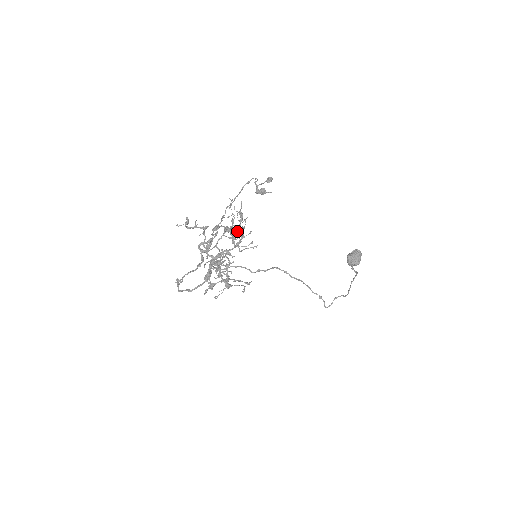
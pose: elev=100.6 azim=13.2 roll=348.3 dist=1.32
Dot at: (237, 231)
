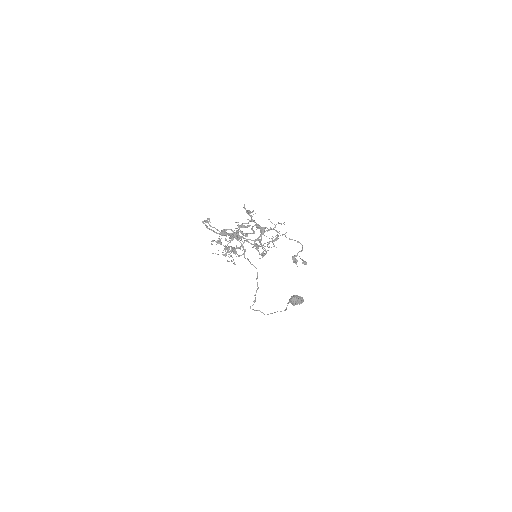
Dot at: (262, 254)
